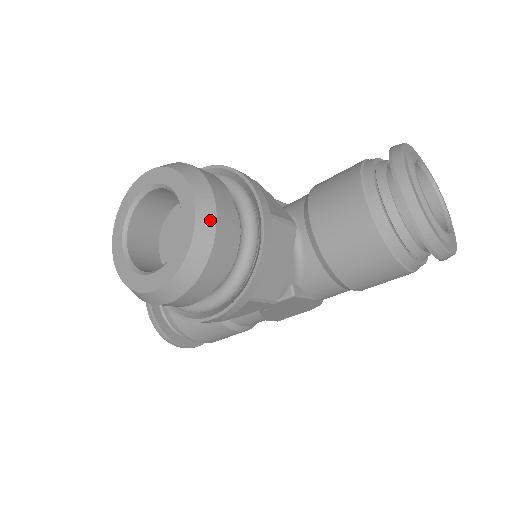
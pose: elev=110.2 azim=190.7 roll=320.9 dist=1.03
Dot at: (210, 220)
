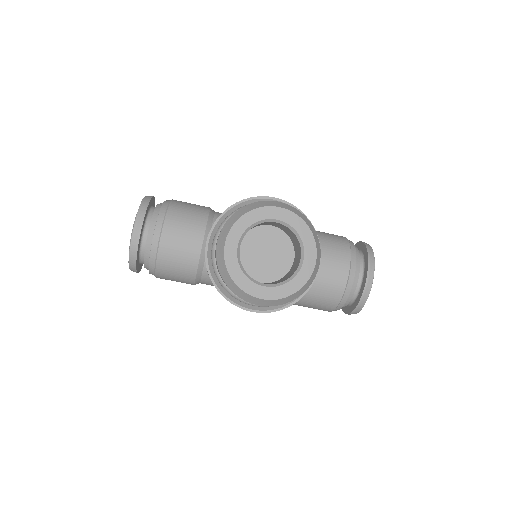
Dot at: (315, 275)
